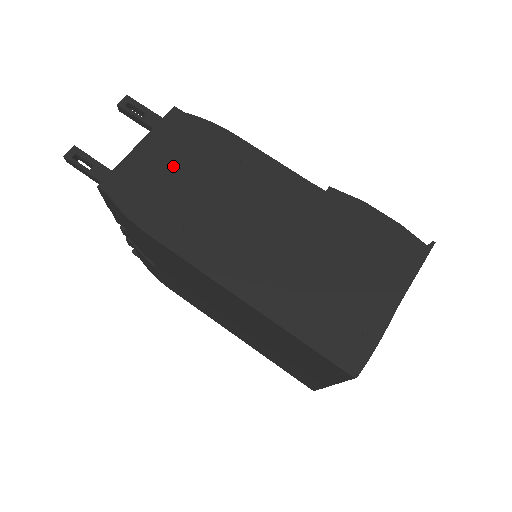
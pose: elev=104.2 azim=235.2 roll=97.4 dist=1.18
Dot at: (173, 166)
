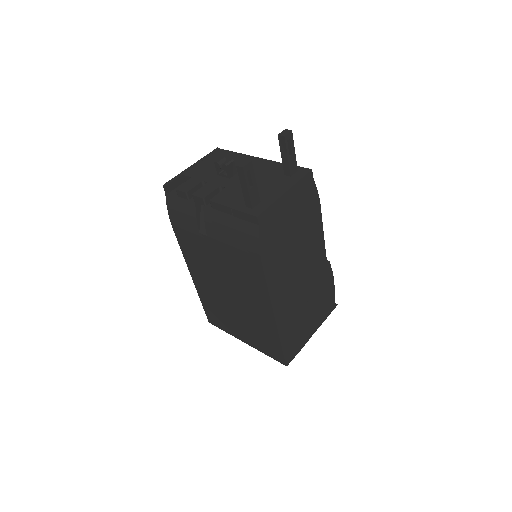
Dot at: (291, 218)
